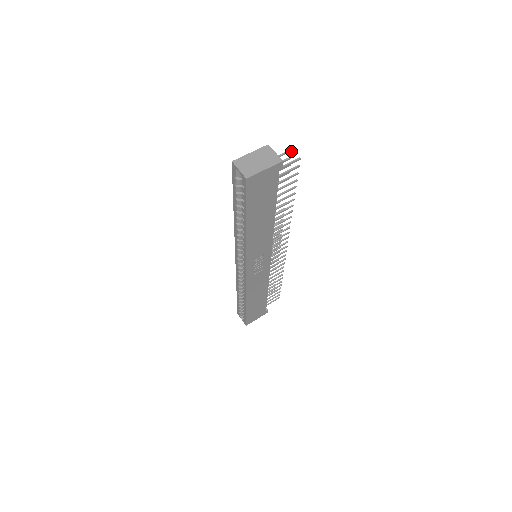
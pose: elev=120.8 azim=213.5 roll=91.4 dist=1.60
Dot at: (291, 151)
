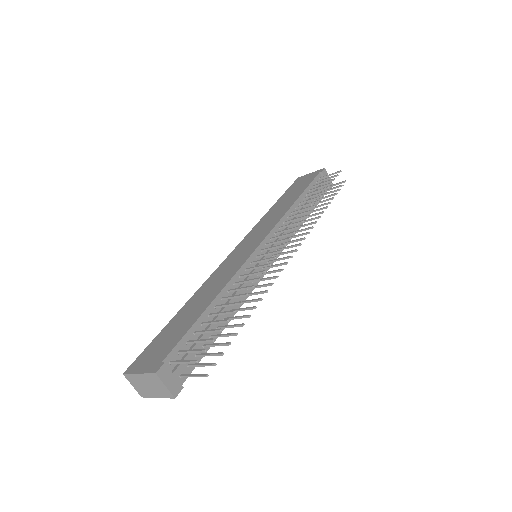
Dot at: (197, 361)
